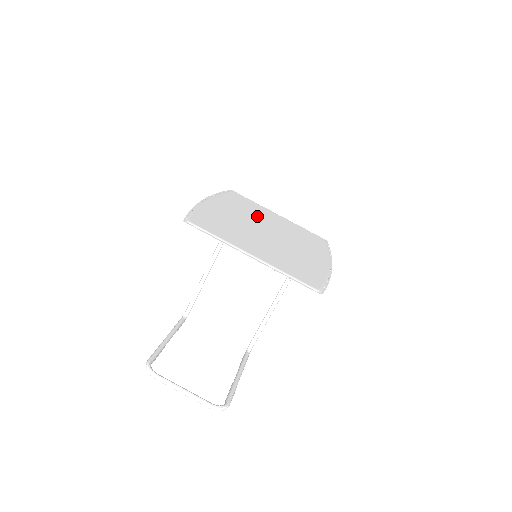
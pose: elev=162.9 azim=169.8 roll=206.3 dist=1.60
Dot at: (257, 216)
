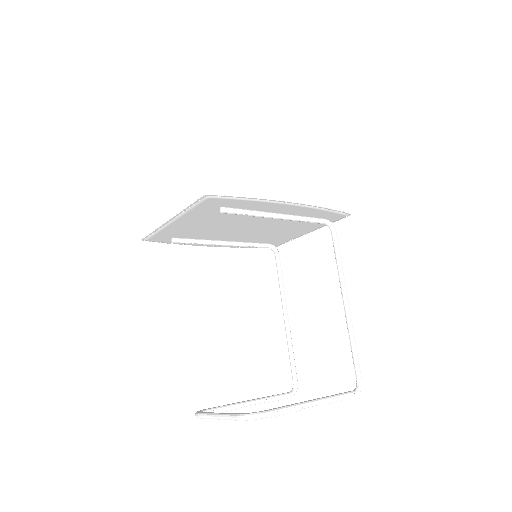
Dot at: occluded
